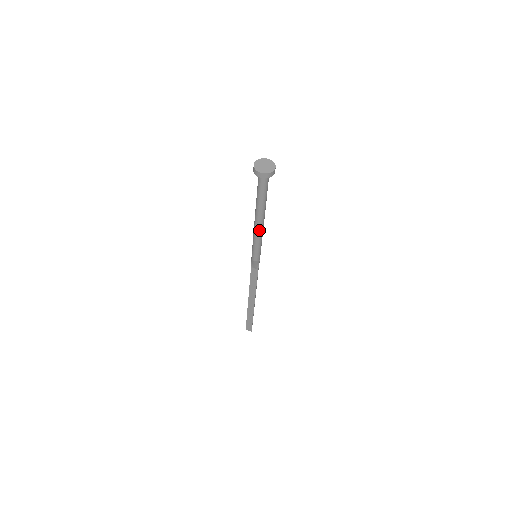
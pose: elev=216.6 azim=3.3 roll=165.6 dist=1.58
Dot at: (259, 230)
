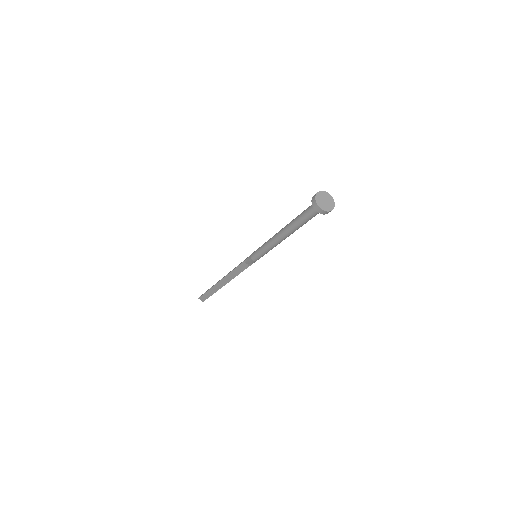
Dot at: (277, 242)
